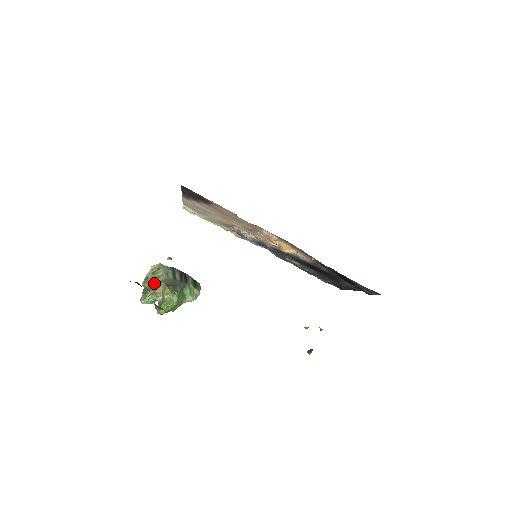
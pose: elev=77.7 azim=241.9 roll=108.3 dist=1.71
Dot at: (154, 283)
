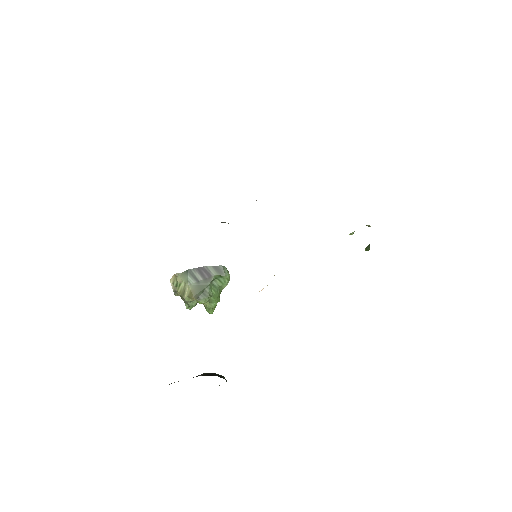
Dot at: (185, 299)
